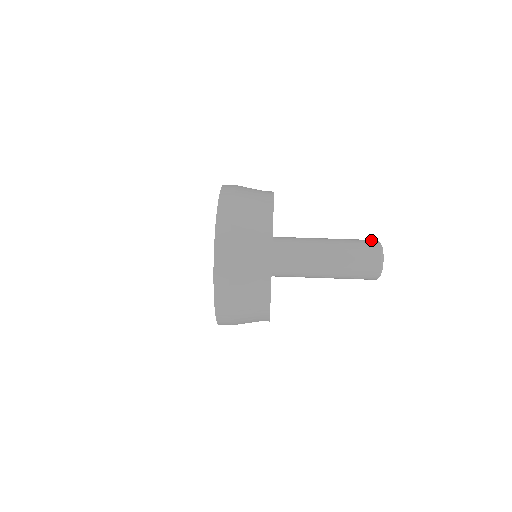
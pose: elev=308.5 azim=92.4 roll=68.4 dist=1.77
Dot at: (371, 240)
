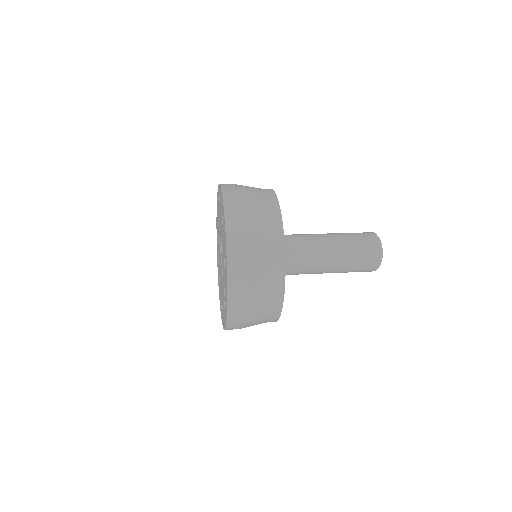
Dot at: occluded
